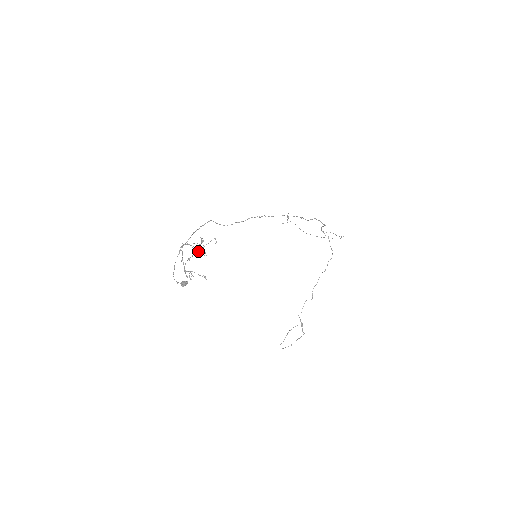
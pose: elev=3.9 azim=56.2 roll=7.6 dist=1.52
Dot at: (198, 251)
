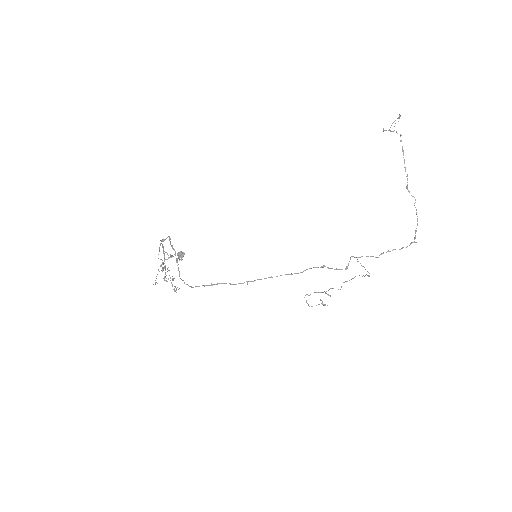
Dot at: (155, 282)
